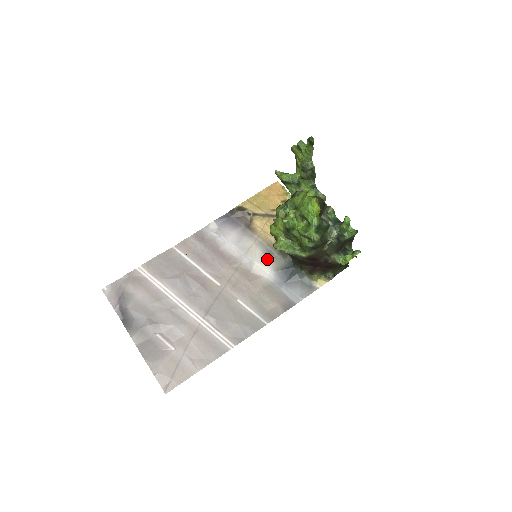
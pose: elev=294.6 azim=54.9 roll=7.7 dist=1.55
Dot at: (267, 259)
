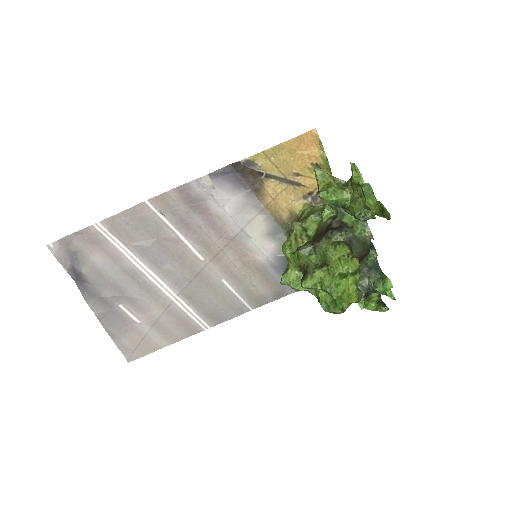
Dot at: (270, 239)
